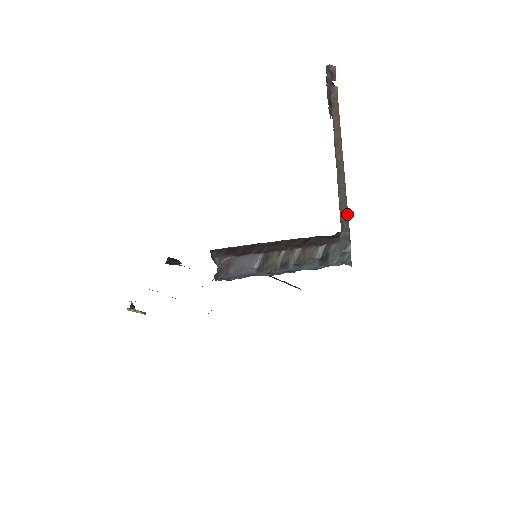
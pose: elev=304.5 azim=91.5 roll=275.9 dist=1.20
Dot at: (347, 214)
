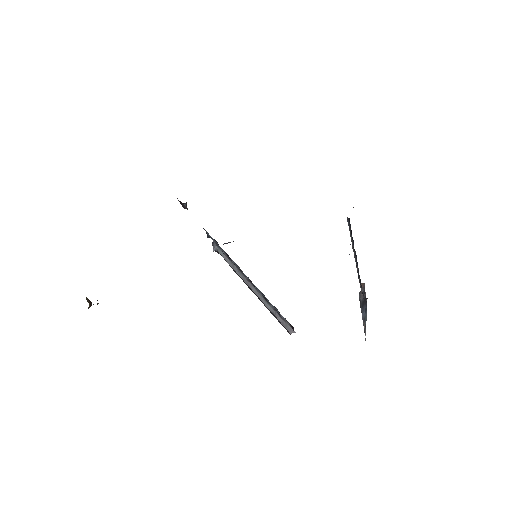
Dot at: occluded
